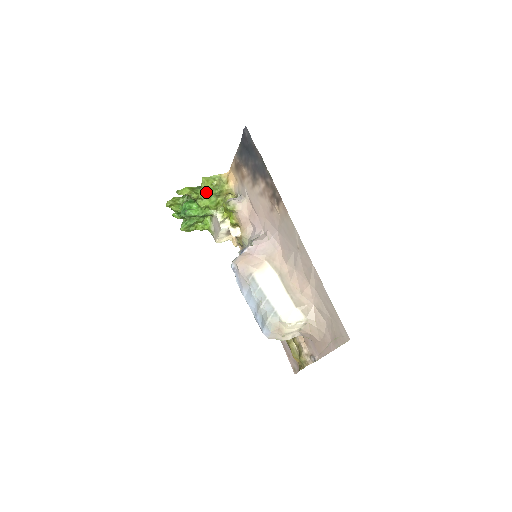
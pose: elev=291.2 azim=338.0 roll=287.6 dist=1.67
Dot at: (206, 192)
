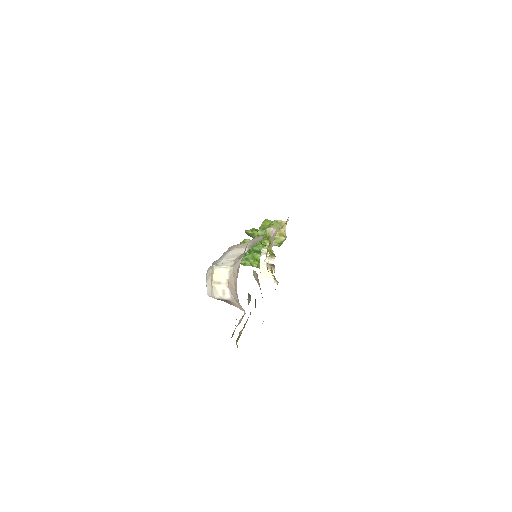
Dot at: (264, 231)
